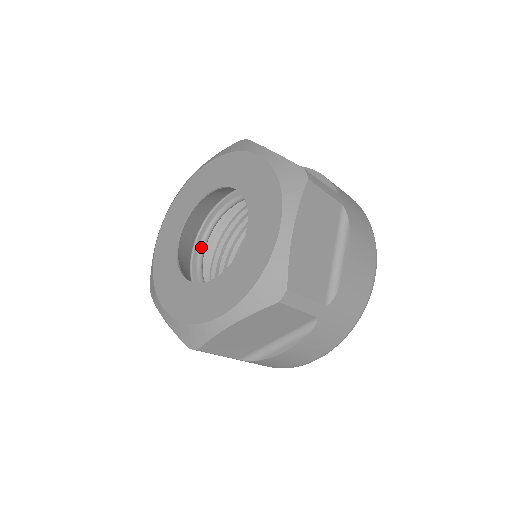
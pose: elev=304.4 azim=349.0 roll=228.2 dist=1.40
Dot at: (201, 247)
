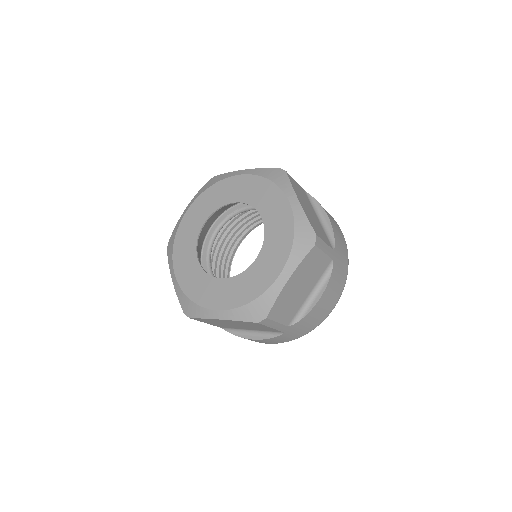
Dot at: (209, 269)
